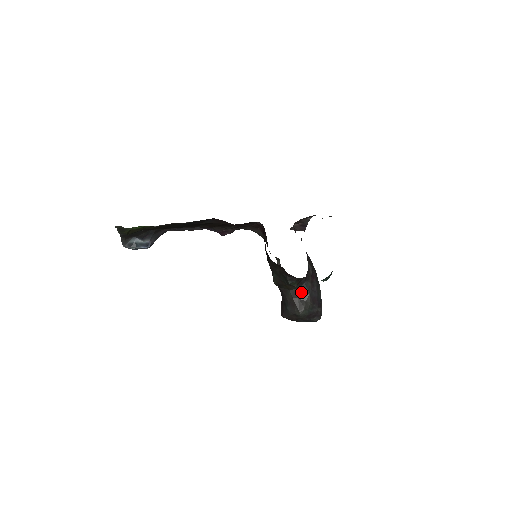
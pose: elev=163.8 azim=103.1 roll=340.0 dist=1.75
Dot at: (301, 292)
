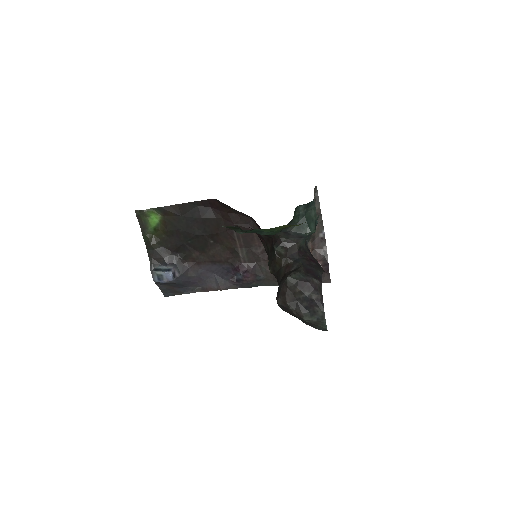
Dot at: (293, 265)
